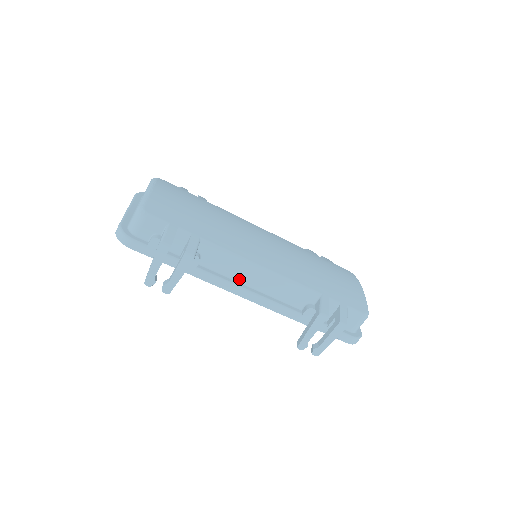
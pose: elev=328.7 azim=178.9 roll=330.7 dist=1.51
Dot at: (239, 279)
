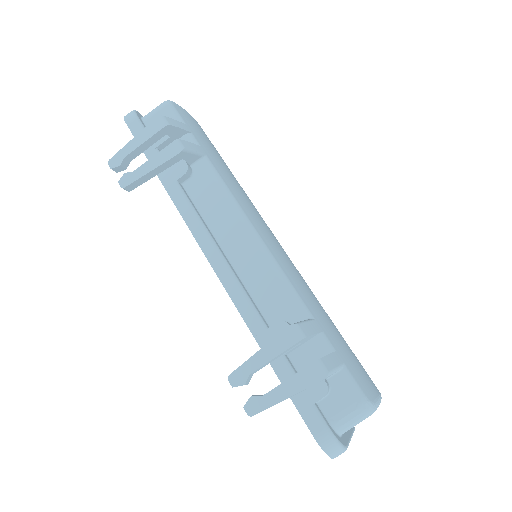
Dot at: (216, 230)
